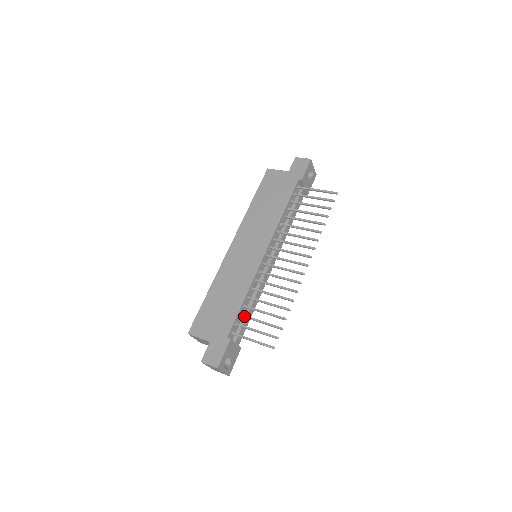
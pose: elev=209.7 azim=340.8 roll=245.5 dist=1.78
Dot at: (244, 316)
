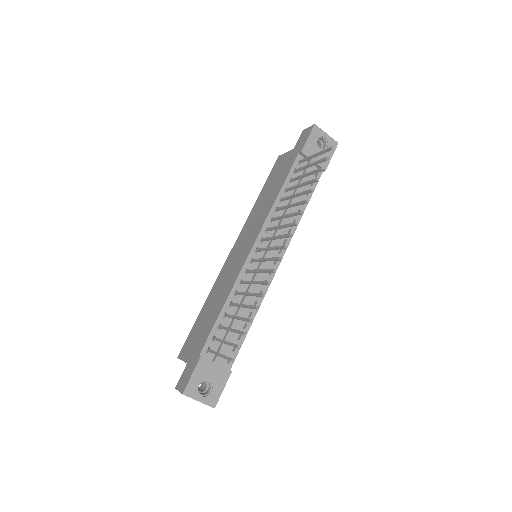
Dot at: (221, 327)
